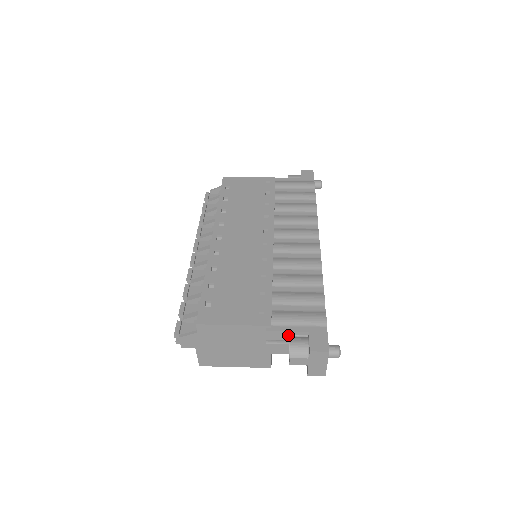
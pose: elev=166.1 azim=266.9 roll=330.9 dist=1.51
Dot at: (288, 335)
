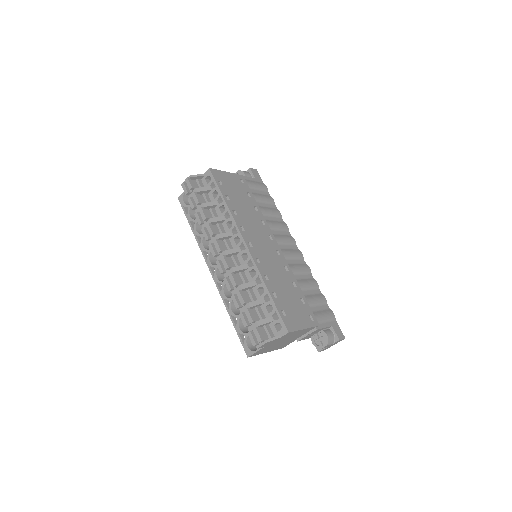
Dot at: (322, 329)
